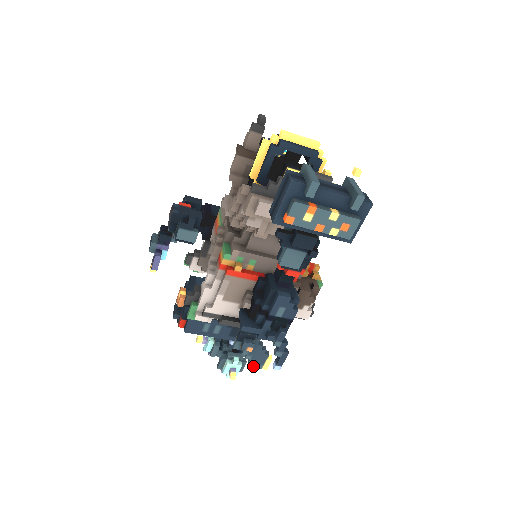
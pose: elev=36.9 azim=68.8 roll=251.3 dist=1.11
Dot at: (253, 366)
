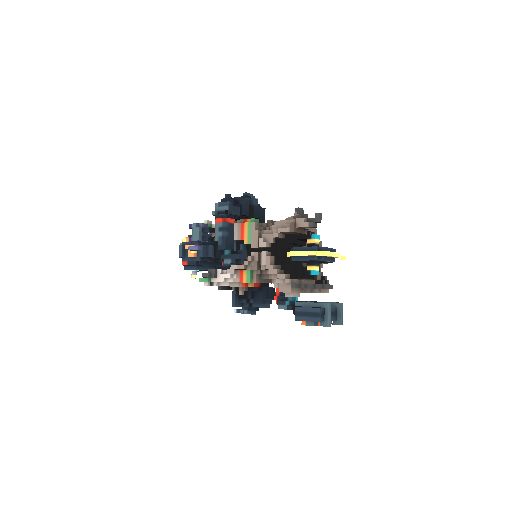
Dot at: occluded
